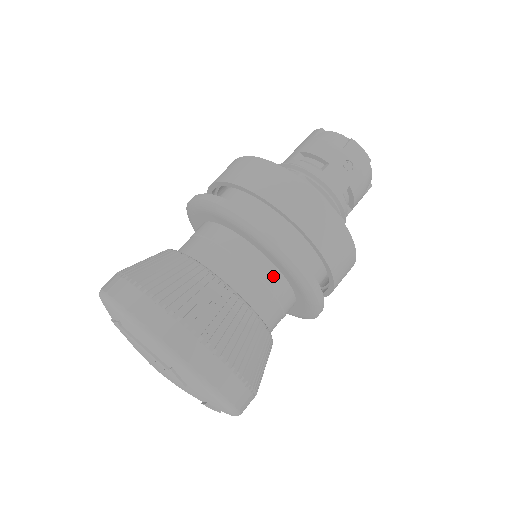
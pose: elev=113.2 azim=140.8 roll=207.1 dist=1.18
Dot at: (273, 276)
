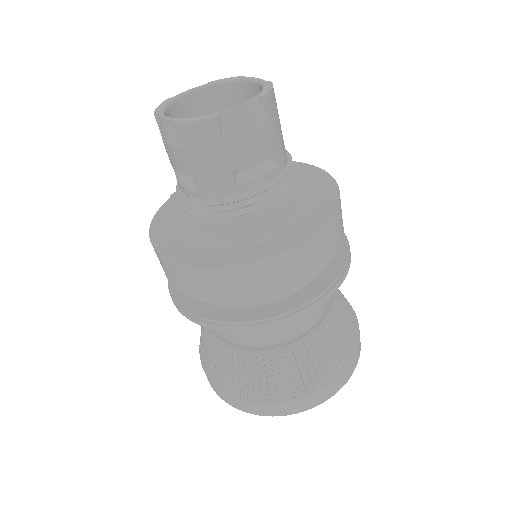
Dot at: occluded
